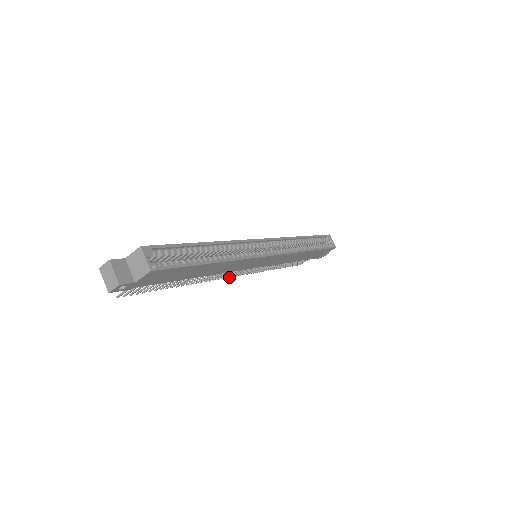
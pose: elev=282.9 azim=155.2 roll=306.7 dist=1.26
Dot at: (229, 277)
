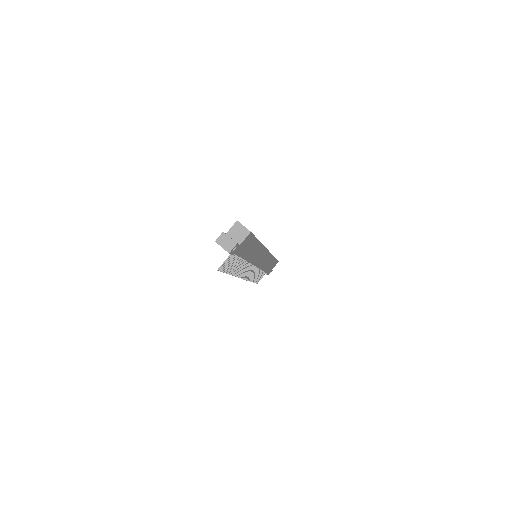
Dot at: (241, 278)
